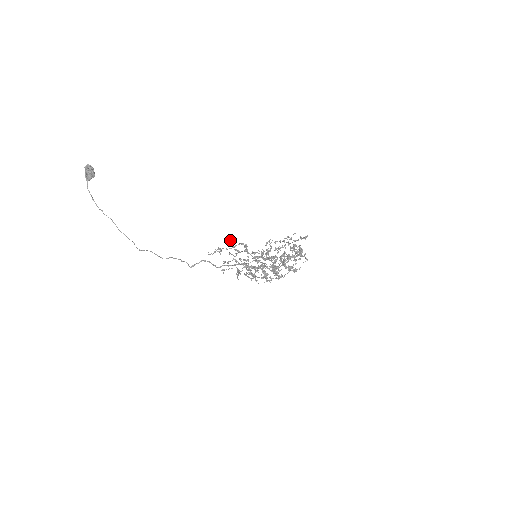
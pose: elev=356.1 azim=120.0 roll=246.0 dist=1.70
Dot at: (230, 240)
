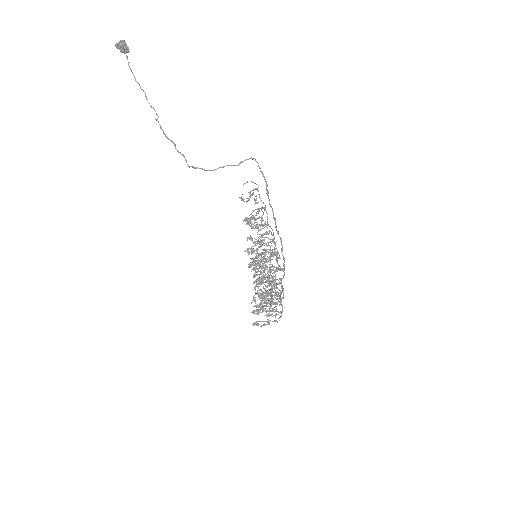
Dot at: occluded
